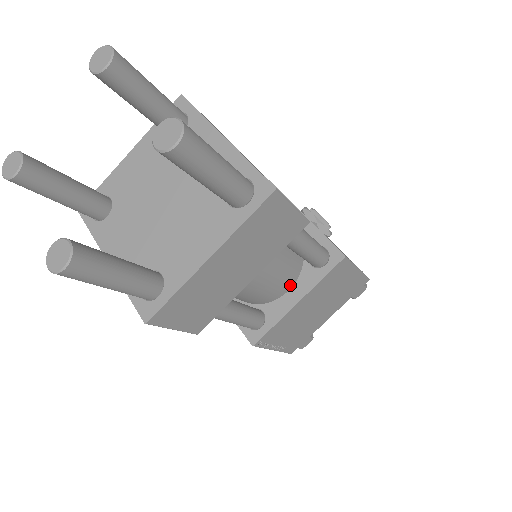
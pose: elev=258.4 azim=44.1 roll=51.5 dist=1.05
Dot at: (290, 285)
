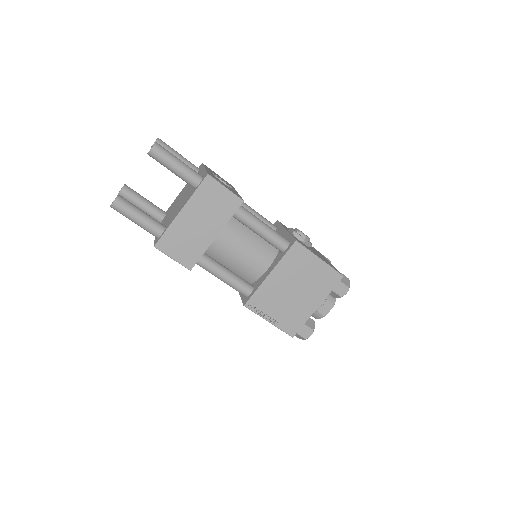
Dot at: (267, 265)
